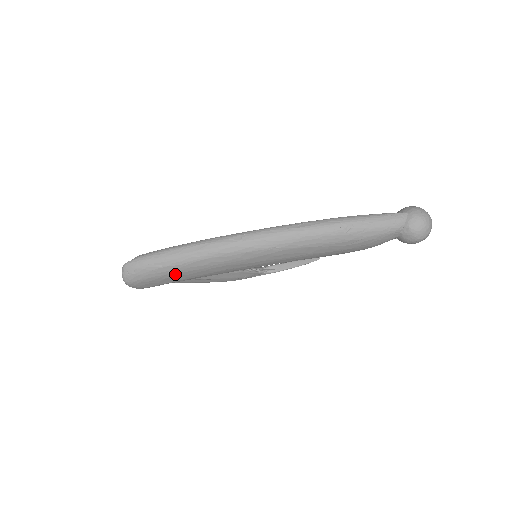
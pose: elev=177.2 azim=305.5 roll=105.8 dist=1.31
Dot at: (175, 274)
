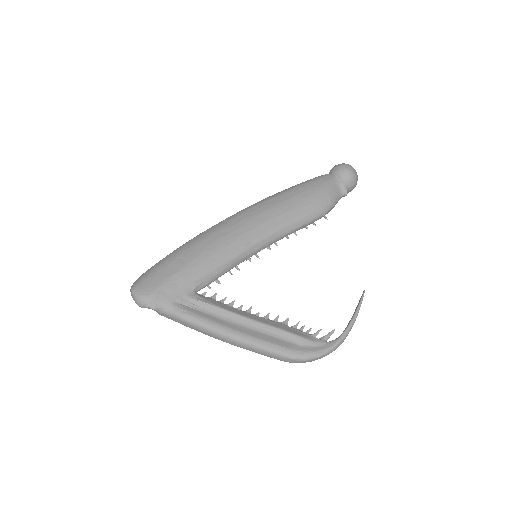
Dot at: (174, 259)
